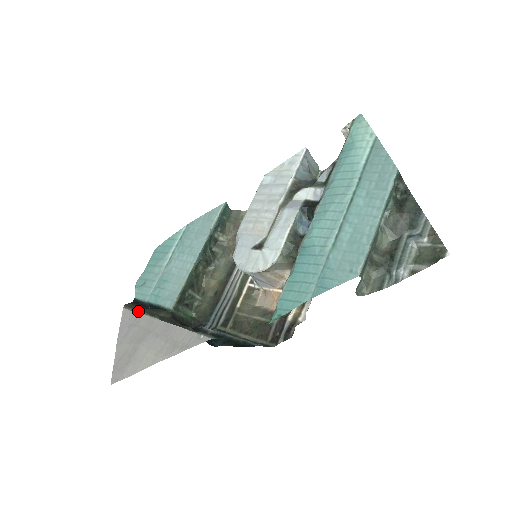
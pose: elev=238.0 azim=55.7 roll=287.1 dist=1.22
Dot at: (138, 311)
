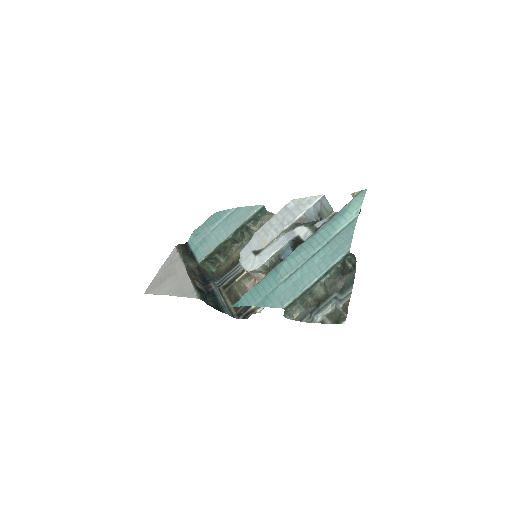
Dot at: (180, 254)
